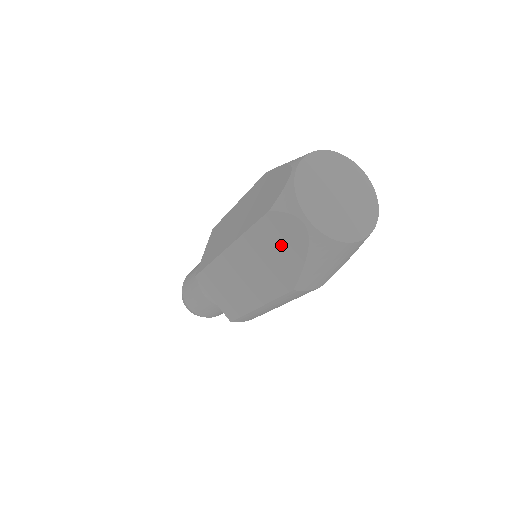
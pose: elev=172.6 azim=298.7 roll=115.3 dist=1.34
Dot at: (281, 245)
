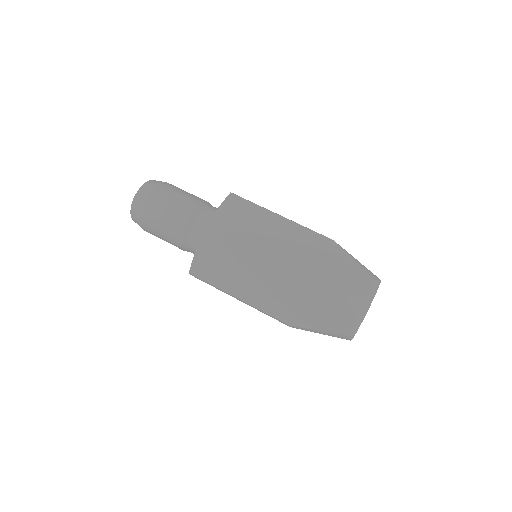
Dot at: (323, 310)
